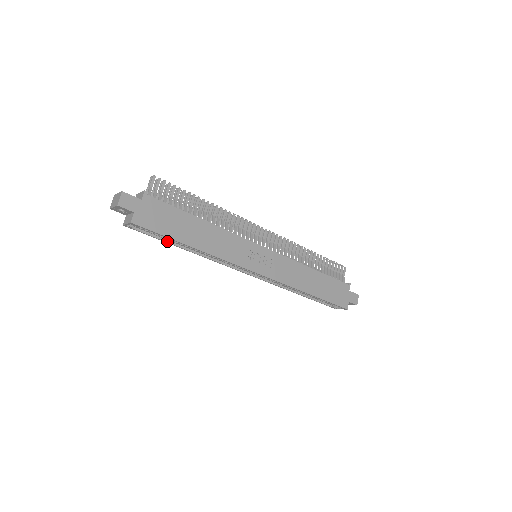
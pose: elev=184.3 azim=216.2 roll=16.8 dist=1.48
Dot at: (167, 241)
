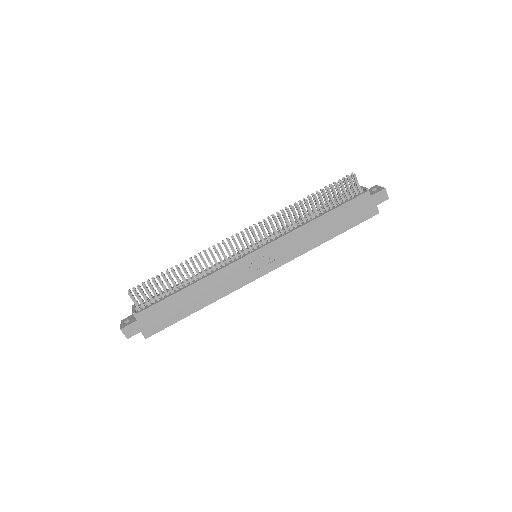
Dot at: occluded
